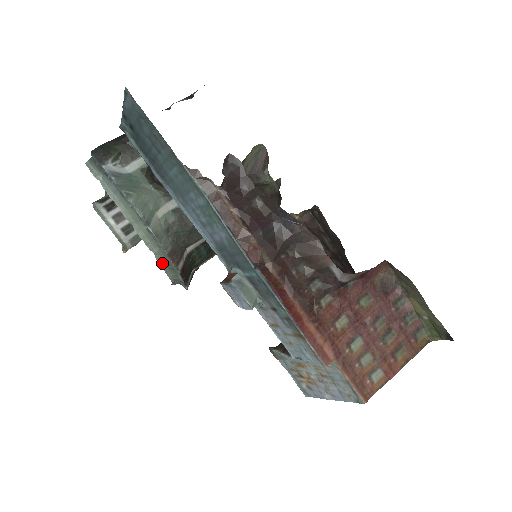
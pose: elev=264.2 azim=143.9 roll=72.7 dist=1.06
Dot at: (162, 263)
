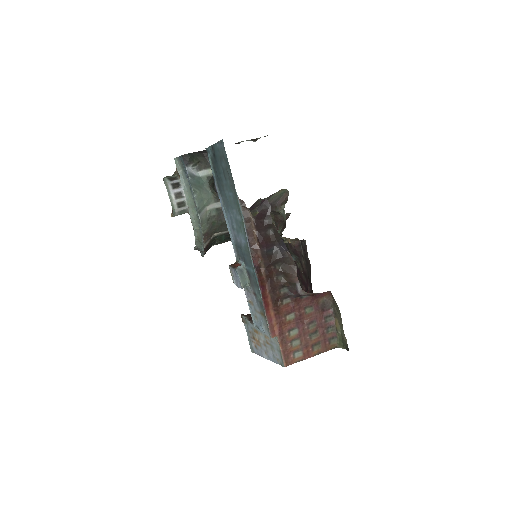
Dot at: (196, 237)
